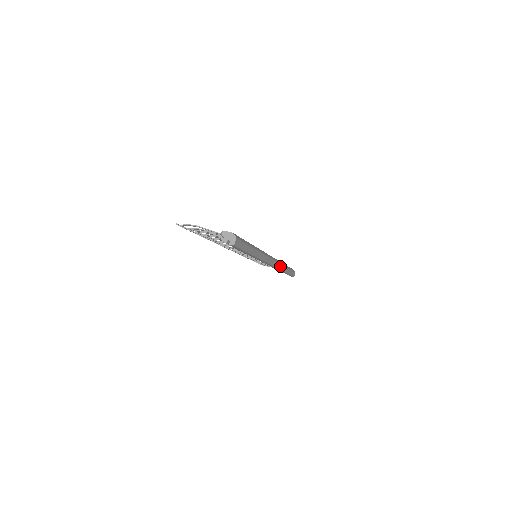
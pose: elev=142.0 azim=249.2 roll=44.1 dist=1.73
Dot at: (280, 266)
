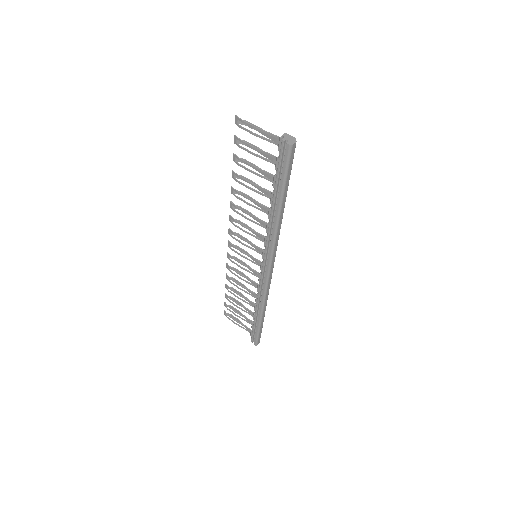
Dot at: (267, 292)
